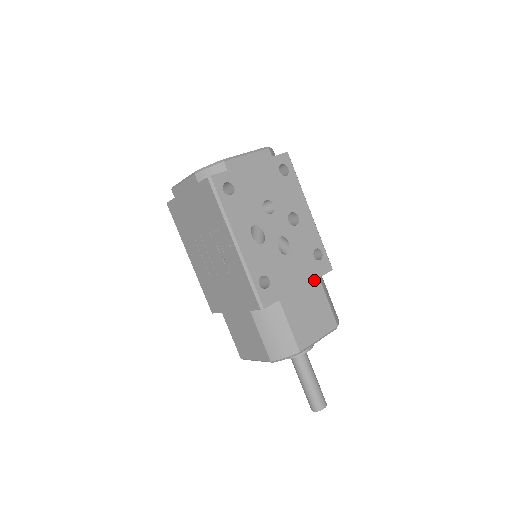
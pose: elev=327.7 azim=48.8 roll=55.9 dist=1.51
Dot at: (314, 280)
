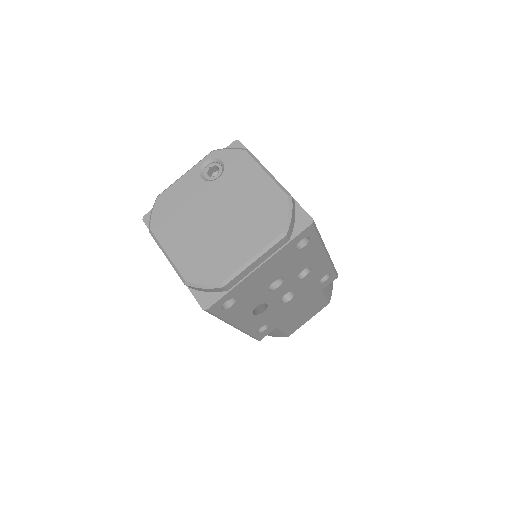
Dot at: (315, 294)
